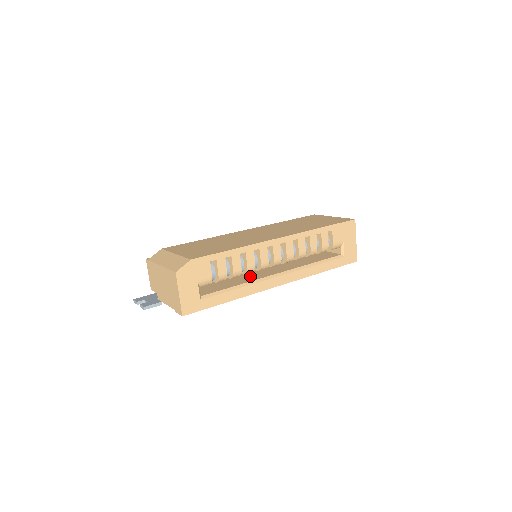
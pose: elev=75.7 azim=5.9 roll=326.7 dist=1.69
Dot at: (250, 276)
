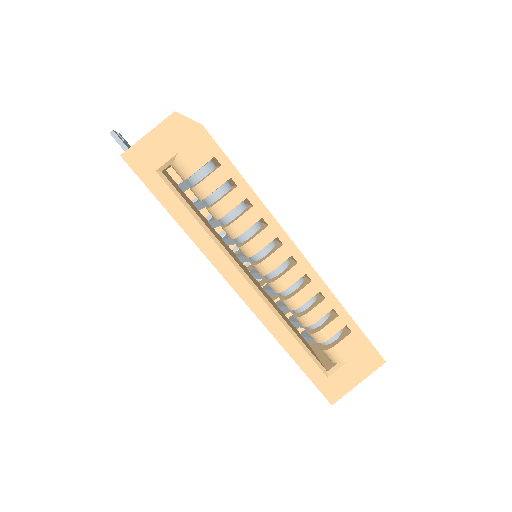
Dot at: (225, 246)
